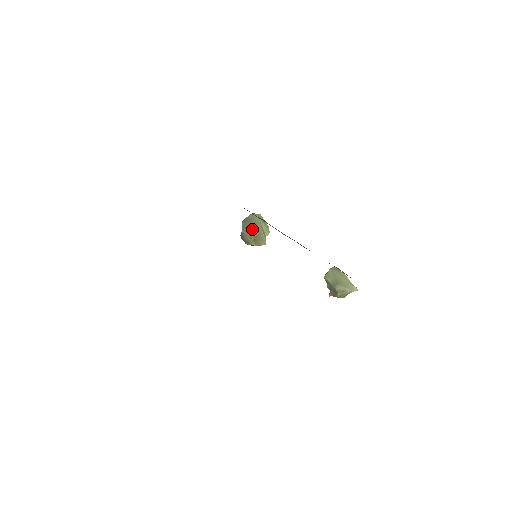
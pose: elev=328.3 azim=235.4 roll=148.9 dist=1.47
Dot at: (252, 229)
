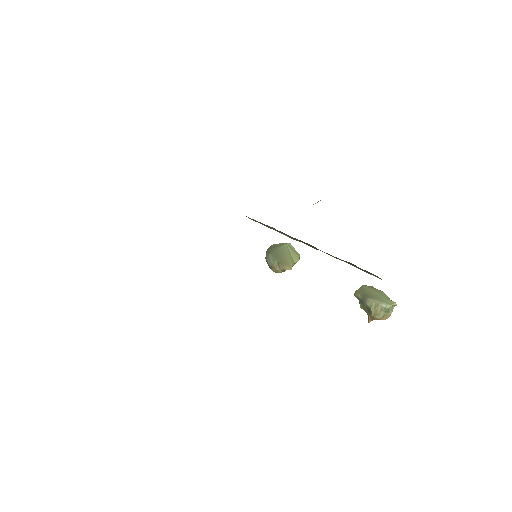
Dot at: (277, 253)
